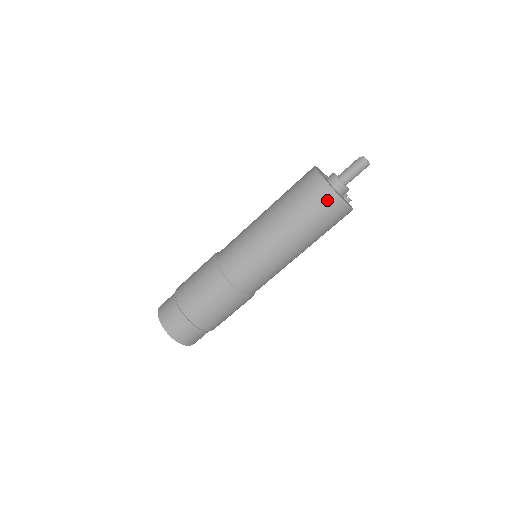
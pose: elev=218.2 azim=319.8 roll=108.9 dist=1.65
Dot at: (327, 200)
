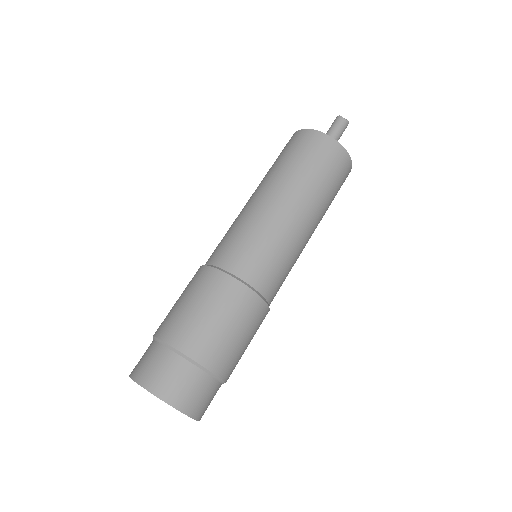
Dot at: (309, 140)
